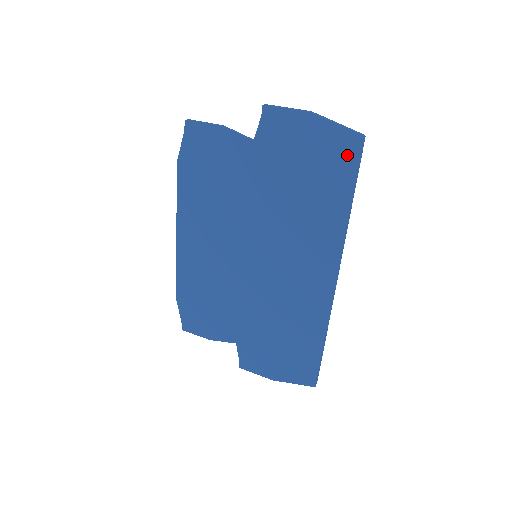
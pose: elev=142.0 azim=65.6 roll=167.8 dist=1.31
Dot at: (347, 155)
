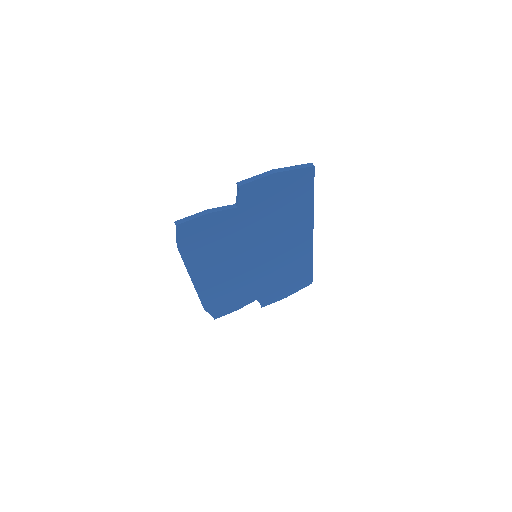
Dot at: (306, 180)
